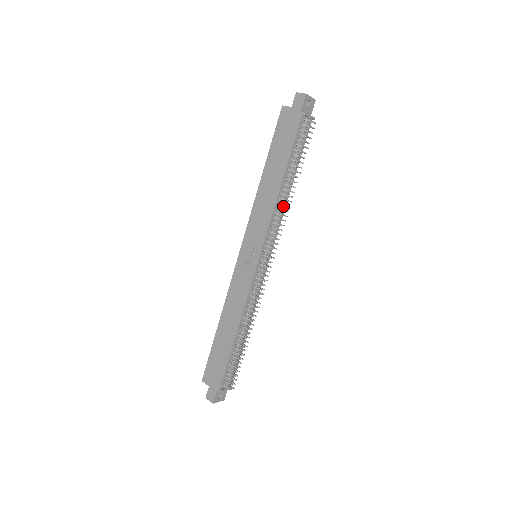
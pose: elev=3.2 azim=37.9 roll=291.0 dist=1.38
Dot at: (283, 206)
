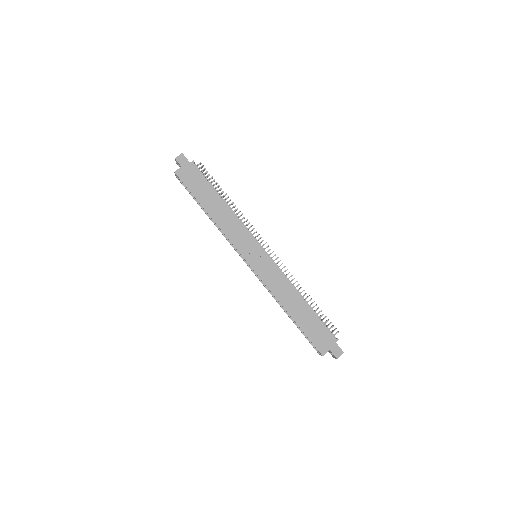
Dot at: occluded
